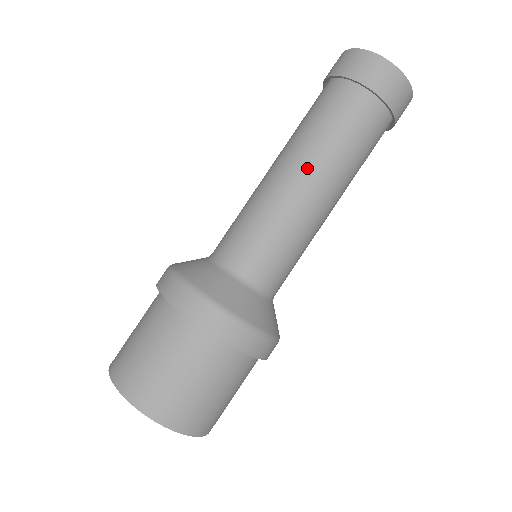
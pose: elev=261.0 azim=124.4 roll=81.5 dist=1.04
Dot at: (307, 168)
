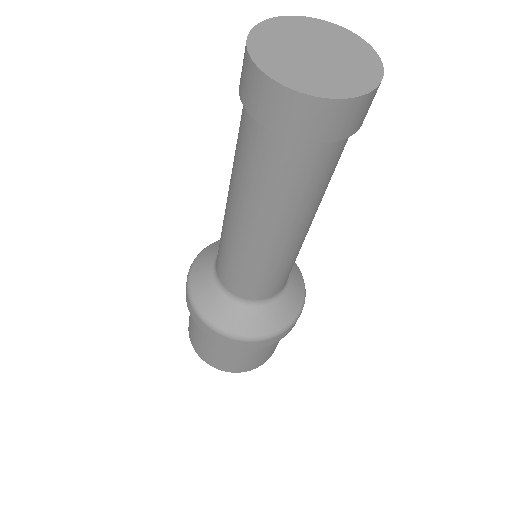
Dot at: (259, 225)
